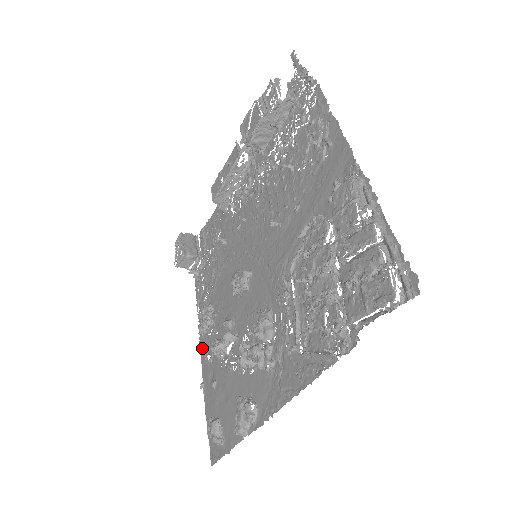
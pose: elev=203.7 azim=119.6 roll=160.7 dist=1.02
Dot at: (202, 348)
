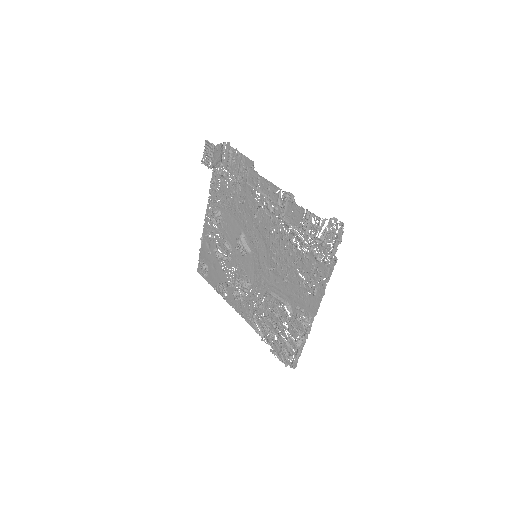
Dot at: (206, 222)
